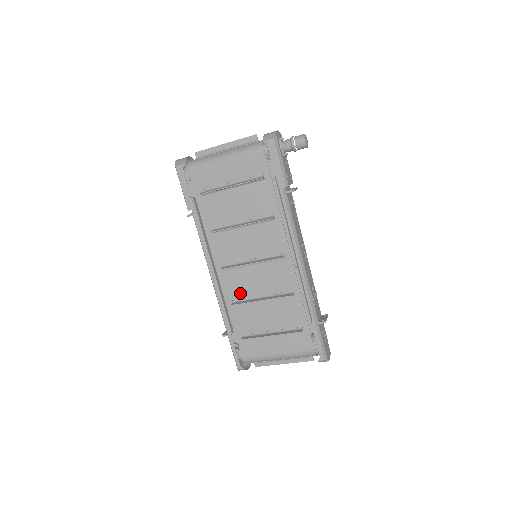
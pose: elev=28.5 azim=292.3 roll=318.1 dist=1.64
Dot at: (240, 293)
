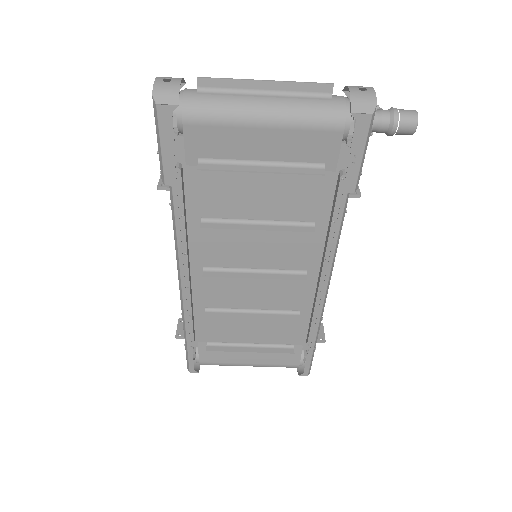
Dot at: (220, 302)
